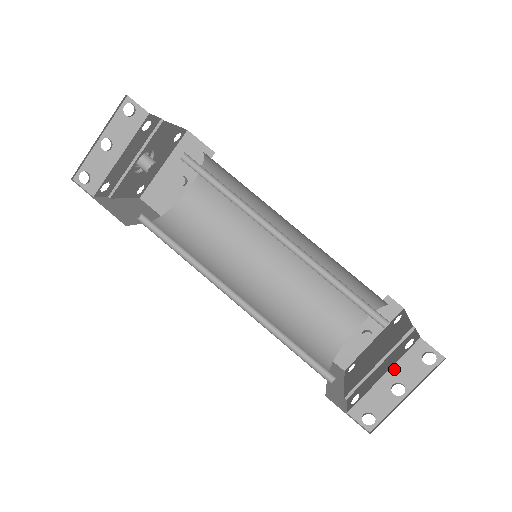
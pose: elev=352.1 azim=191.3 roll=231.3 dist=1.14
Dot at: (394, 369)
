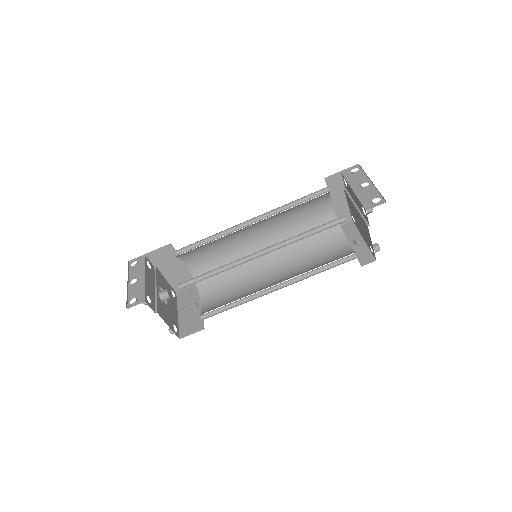
Dot at: (352, 185)
